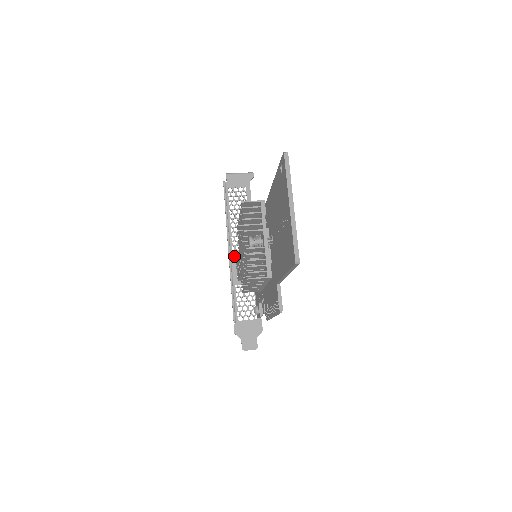
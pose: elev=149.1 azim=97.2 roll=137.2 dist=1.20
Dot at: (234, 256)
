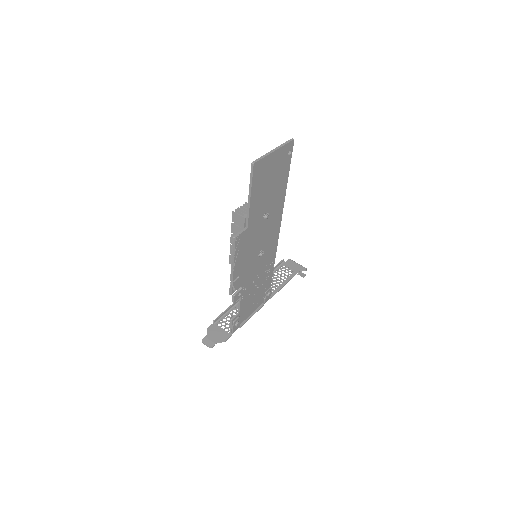
Dot at: occluded
